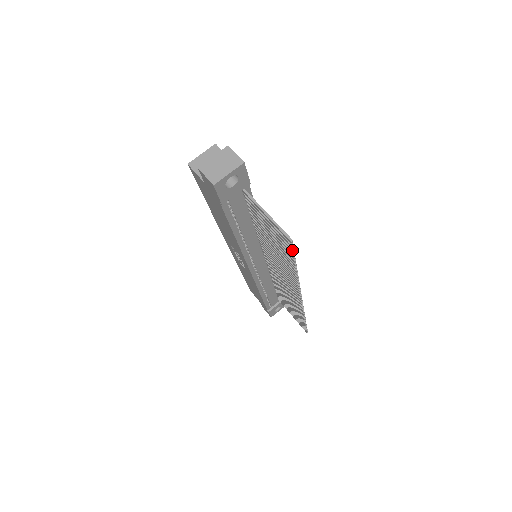
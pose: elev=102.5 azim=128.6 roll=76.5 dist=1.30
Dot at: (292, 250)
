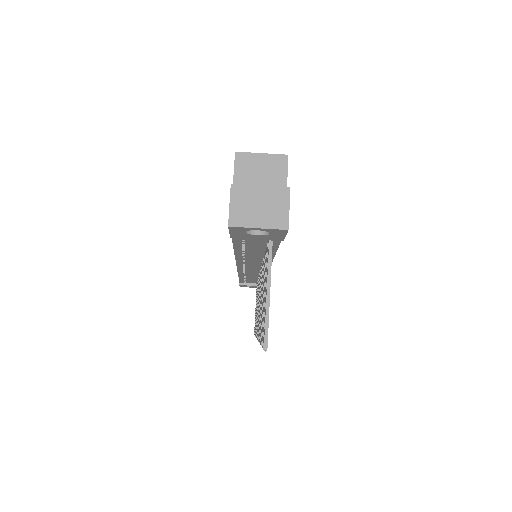
Dot at: occluded
